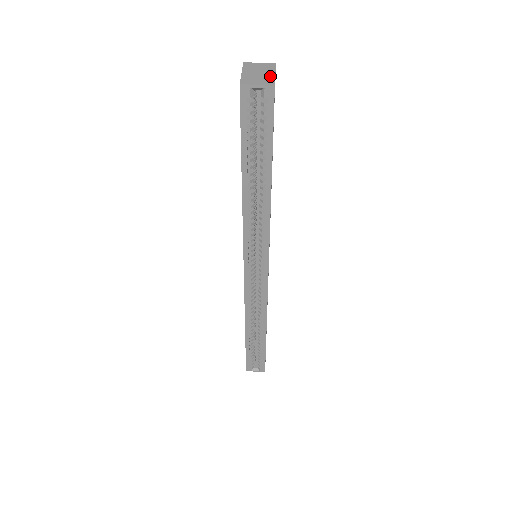
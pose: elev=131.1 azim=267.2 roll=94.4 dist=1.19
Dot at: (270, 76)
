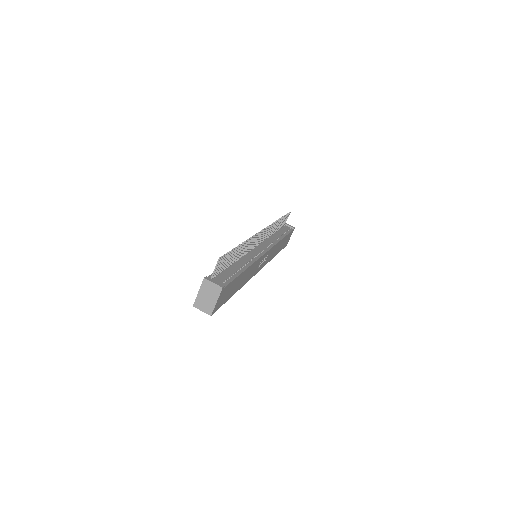
Dot at: (212, 304)
